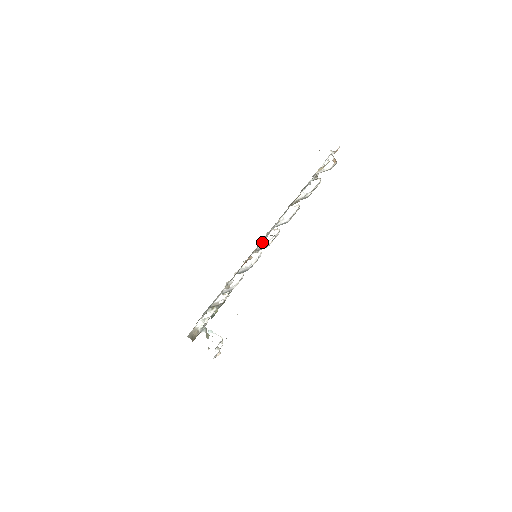
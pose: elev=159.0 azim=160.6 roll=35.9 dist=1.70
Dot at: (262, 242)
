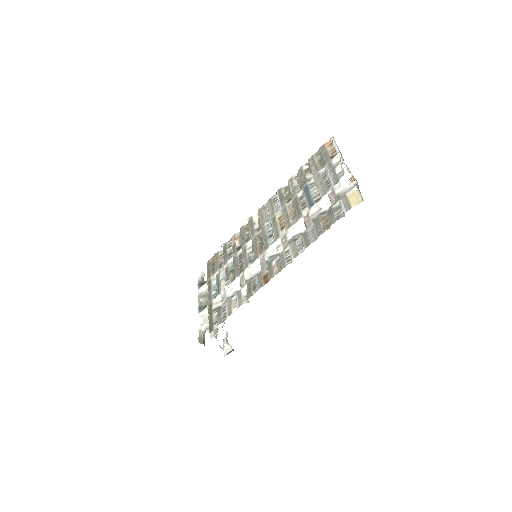
Dot at: (269, 248)
